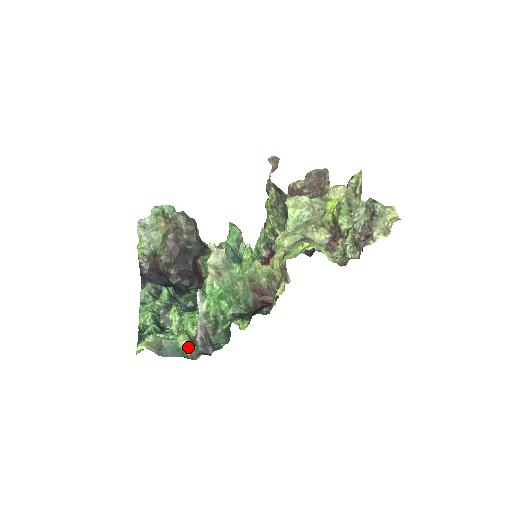
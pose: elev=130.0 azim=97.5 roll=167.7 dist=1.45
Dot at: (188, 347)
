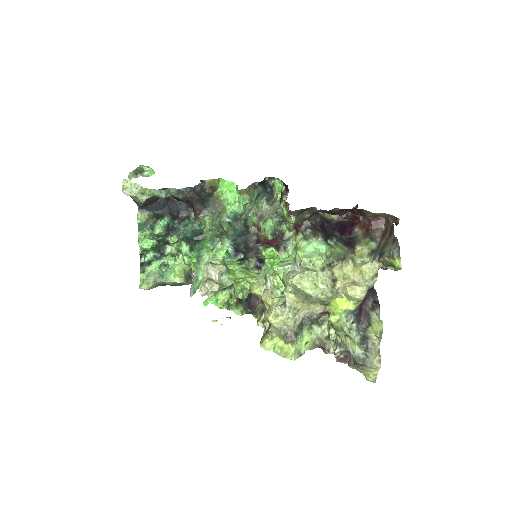
Dot at: occluded
